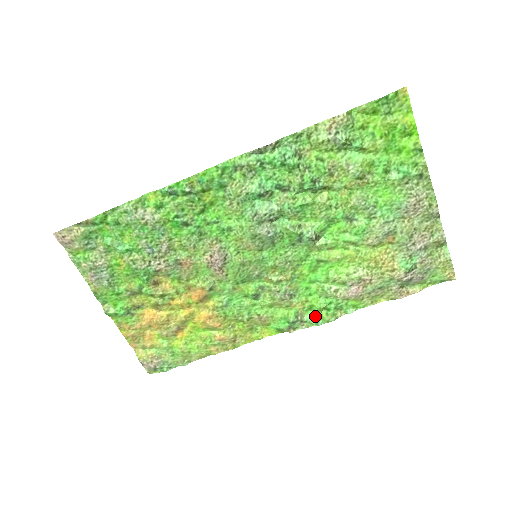
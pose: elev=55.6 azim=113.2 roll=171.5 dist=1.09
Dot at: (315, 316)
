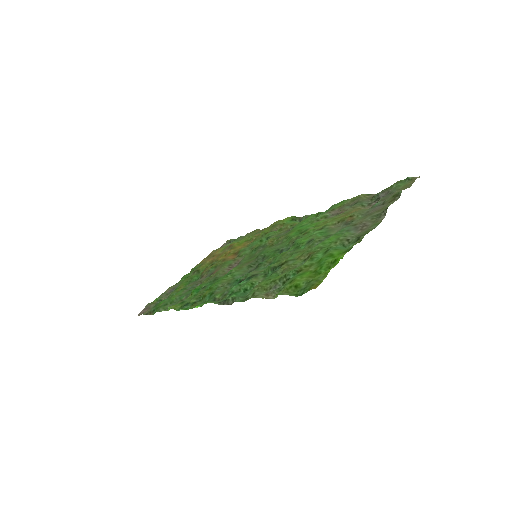
Dot at: occluded
